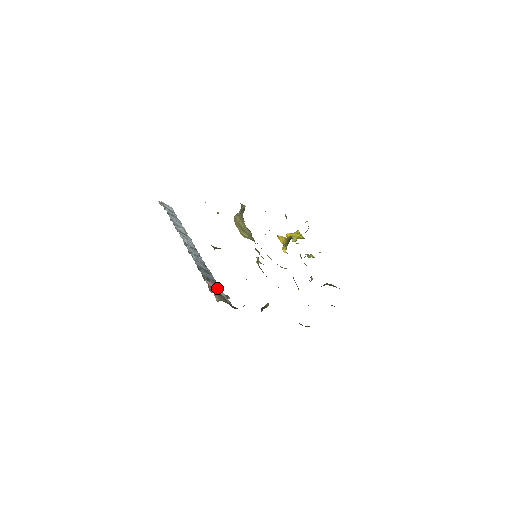
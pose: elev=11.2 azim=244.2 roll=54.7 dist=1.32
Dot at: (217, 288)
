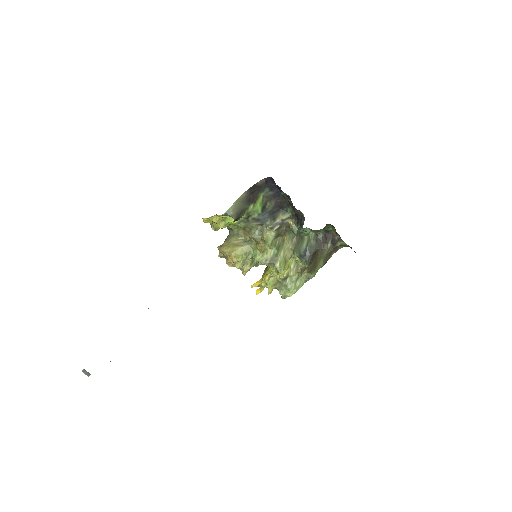
Dot at: occluded
